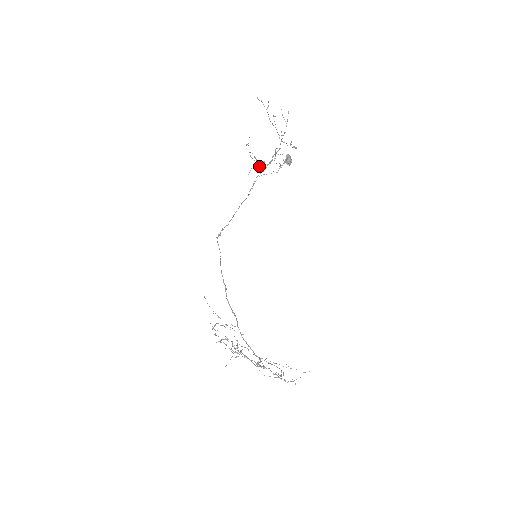
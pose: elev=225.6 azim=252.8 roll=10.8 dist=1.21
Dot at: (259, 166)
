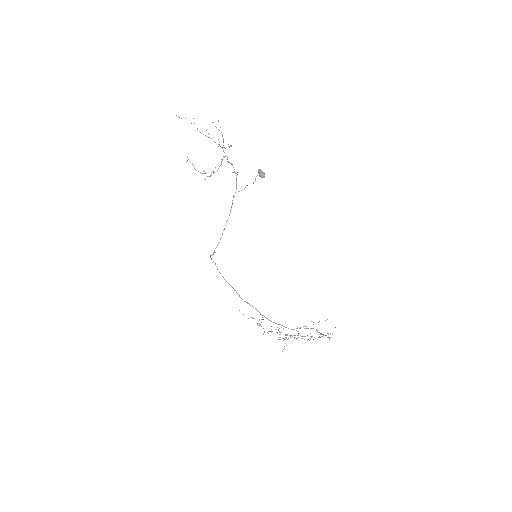
Dot at: (209, 176)
